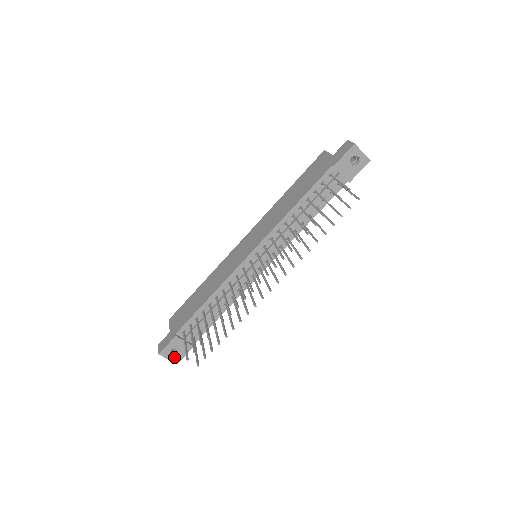
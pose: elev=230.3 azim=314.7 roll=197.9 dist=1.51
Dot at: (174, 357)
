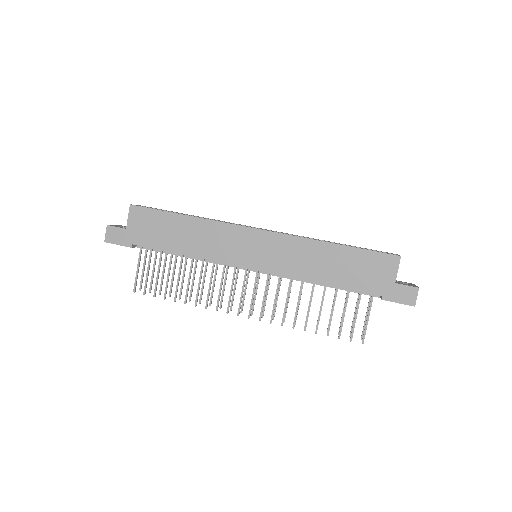
Dot at: occluded
